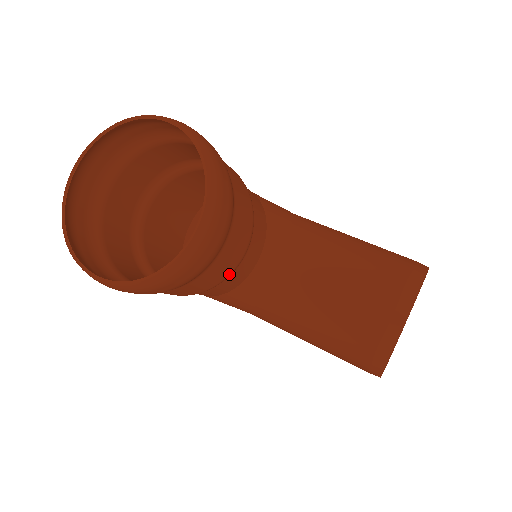
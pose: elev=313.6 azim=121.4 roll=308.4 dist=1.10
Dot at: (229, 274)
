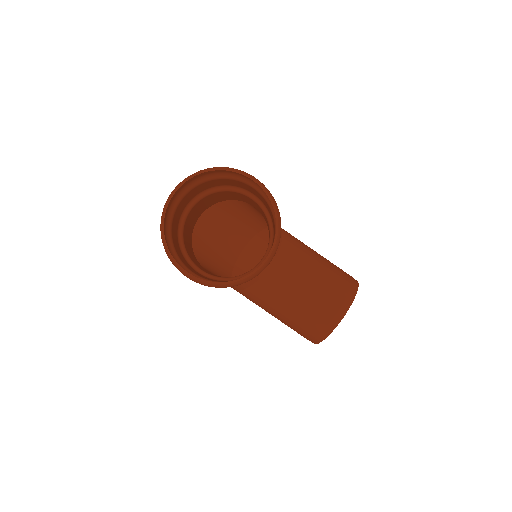
Dot at: occluded
